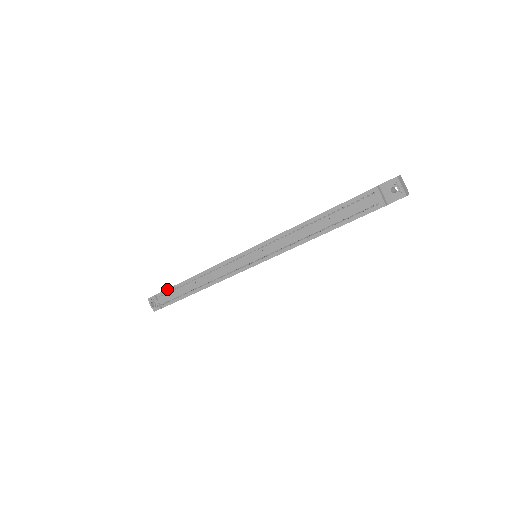
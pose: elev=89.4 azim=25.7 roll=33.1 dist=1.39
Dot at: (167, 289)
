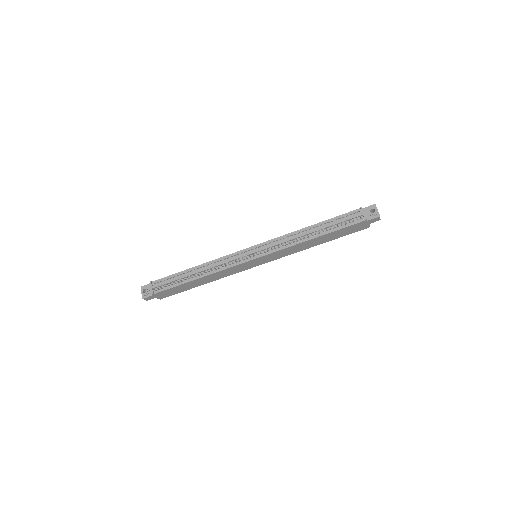
Dot at: (166, 277)
